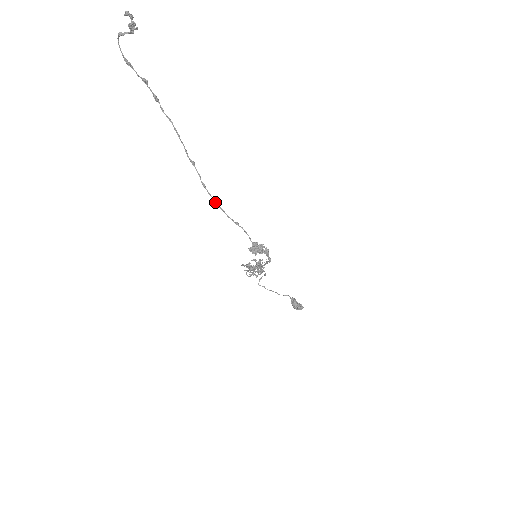
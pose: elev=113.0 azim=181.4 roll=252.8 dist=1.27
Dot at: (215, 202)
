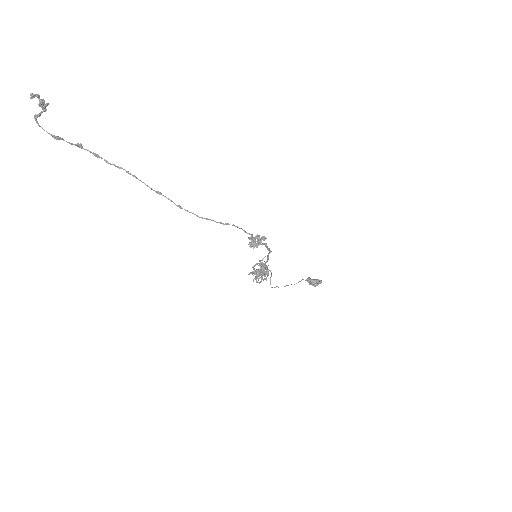
Dot at: (198, 216)
